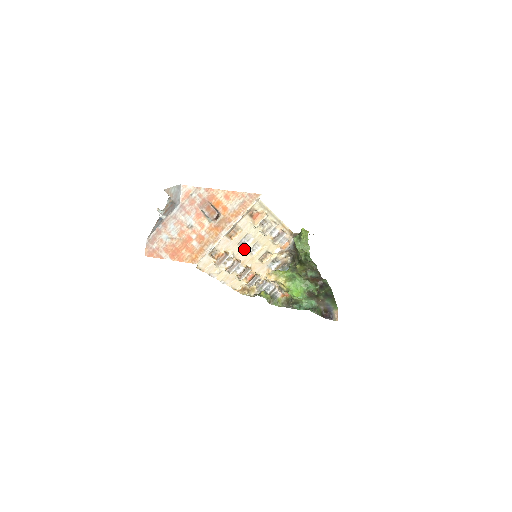
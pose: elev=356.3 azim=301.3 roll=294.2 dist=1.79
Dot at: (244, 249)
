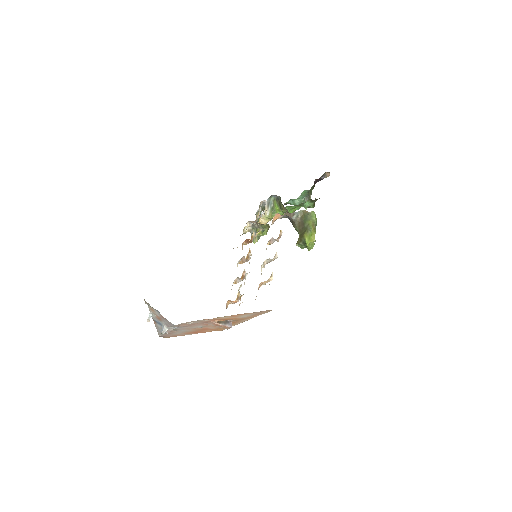
Dot at: (247, 273)
